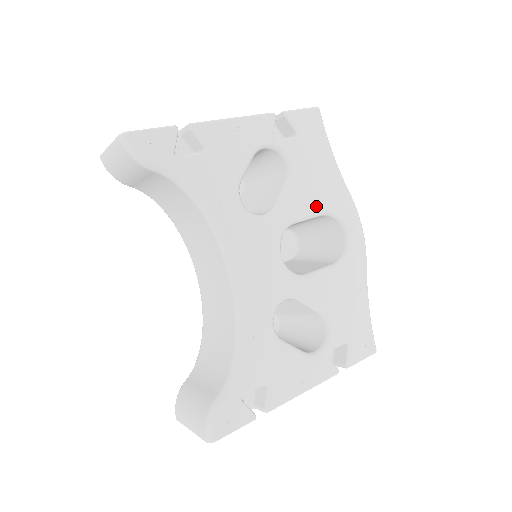
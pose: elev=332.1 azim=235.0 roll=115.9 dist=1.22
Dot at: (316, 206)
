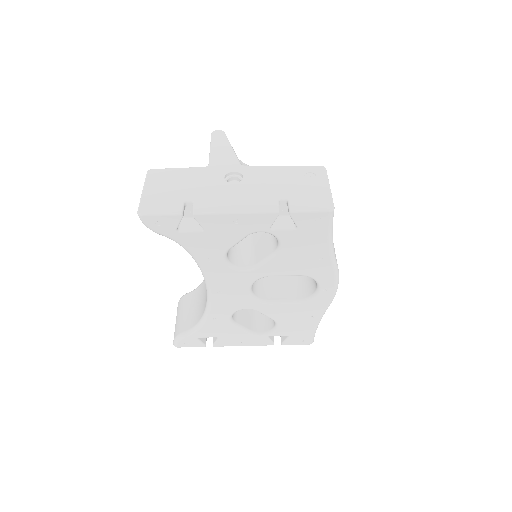
Dot at: (295, 271)
